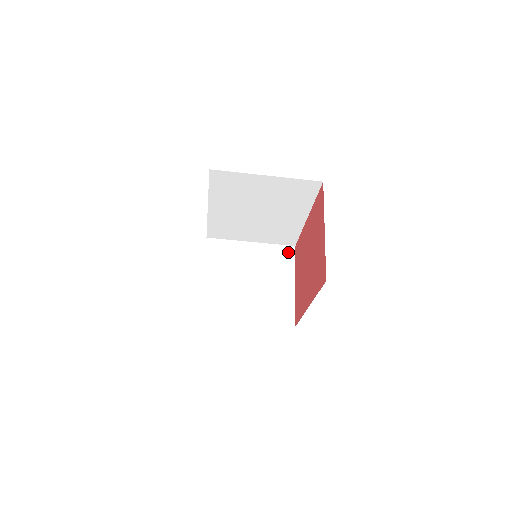
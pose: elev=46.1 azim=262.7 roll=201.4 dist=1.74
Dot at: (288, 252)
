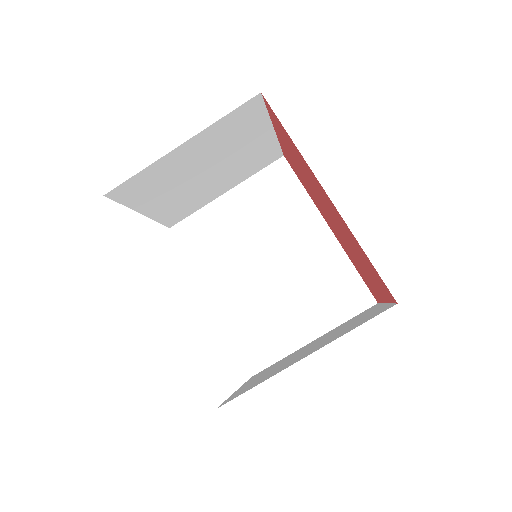
Dot at: (368, 309)
